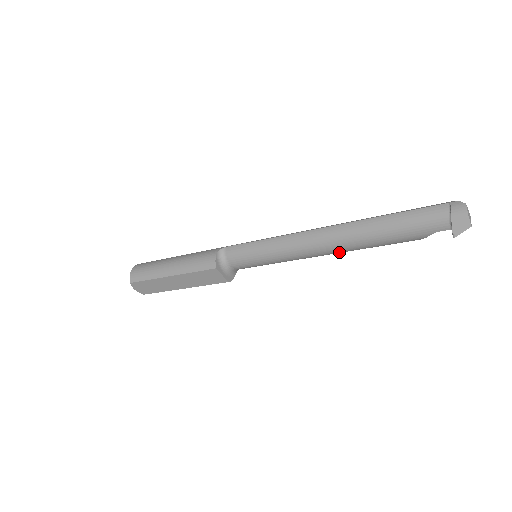
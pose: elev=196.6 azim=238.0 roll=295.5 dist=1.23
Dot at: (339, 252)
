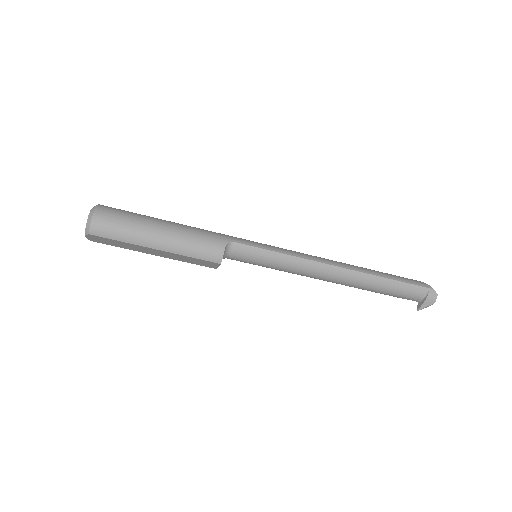
Dot at: occluded
